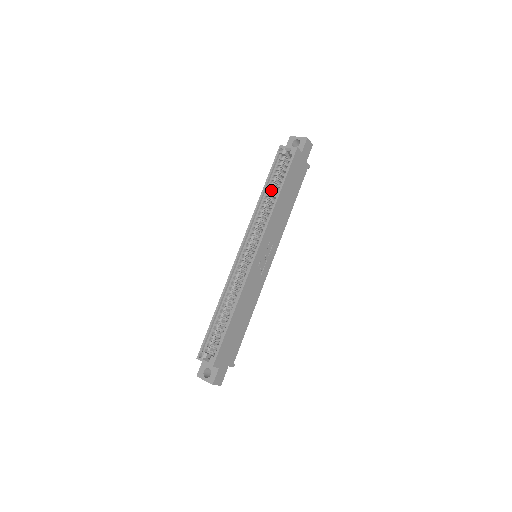
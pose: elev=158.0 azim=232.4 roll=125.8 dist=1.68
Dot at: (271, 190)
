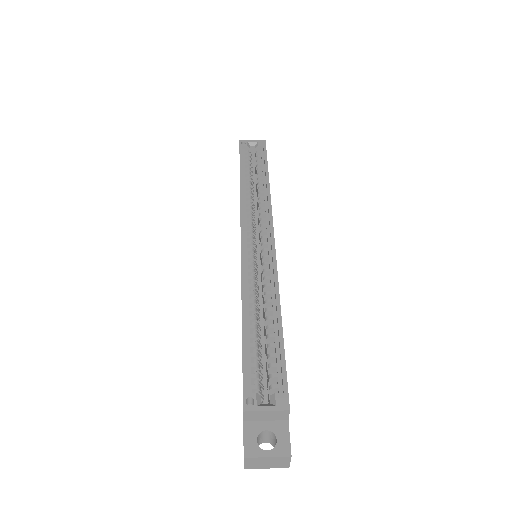
Dot at: (250, 178)
